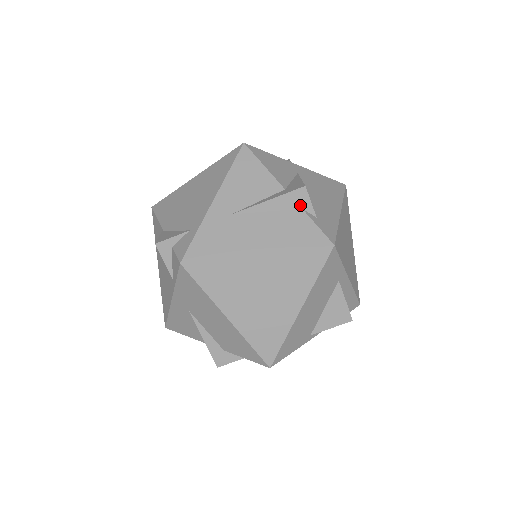
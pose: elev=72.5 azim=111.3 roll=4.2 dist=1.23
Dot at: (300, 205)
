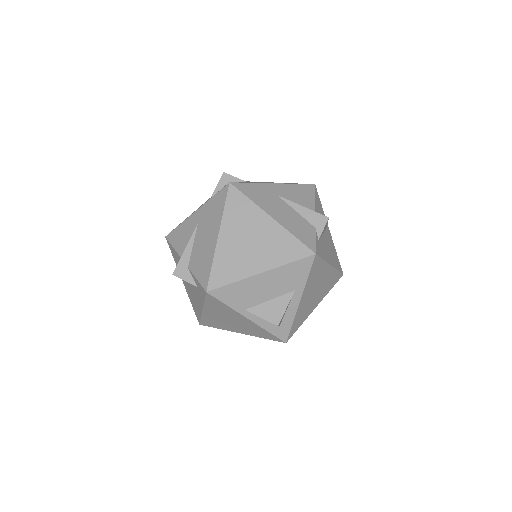
Dot at: (316, 225)
